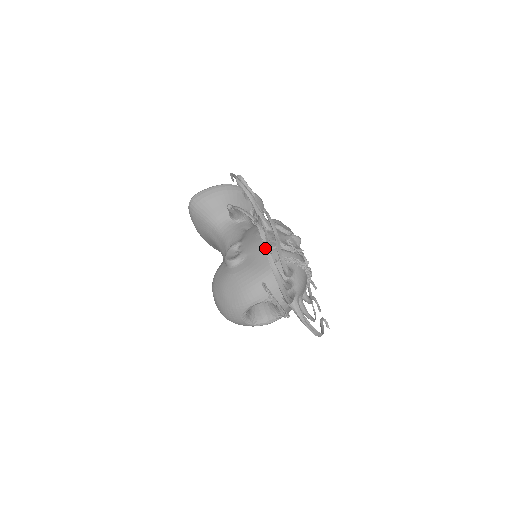
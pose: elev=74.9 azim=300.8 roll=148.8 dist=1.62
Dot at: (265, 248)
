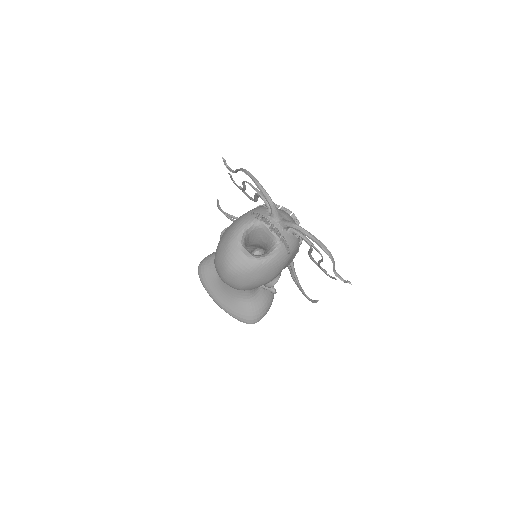
Dot at: (236, 170)
